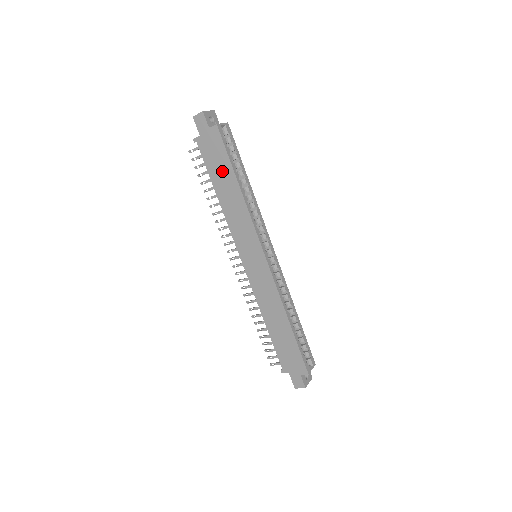
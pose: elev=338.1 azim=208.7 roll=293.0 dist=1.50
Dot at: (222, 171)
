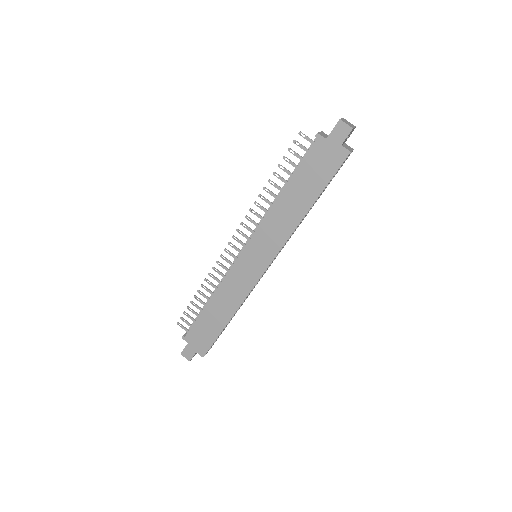
Dot at: (310, 184)
